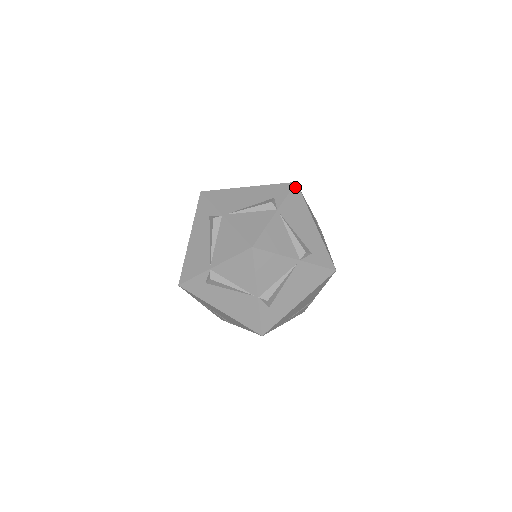
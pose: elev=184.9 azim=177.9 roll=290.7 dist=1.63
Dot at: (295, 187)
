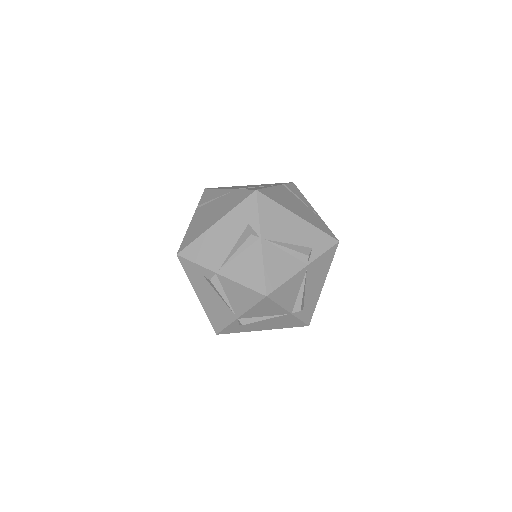
Dot at: (335, 246)
